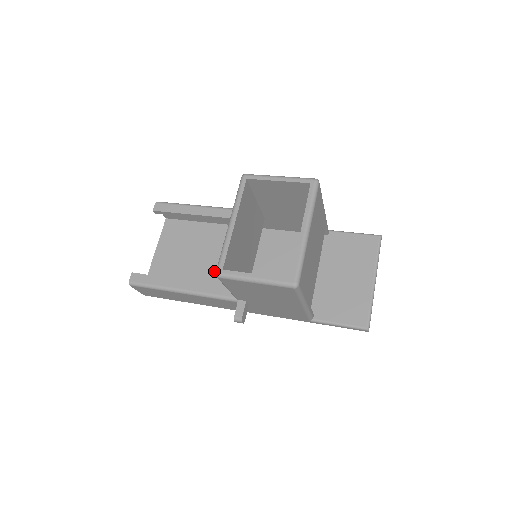
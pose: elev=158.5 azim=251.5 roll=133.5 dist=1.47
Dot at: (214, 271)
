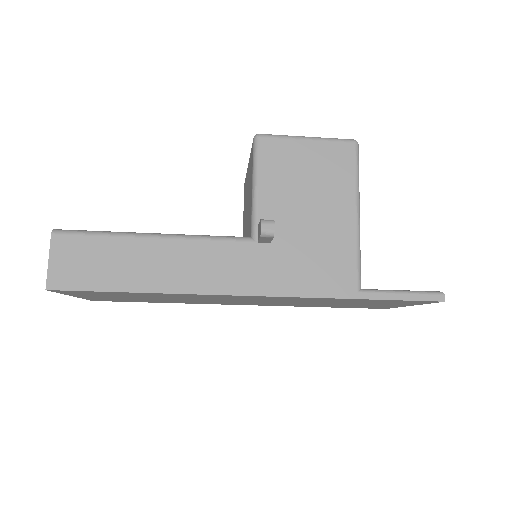
Dot at: occluded
